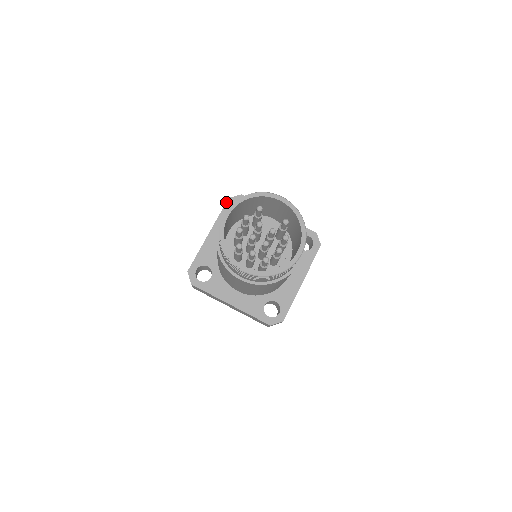
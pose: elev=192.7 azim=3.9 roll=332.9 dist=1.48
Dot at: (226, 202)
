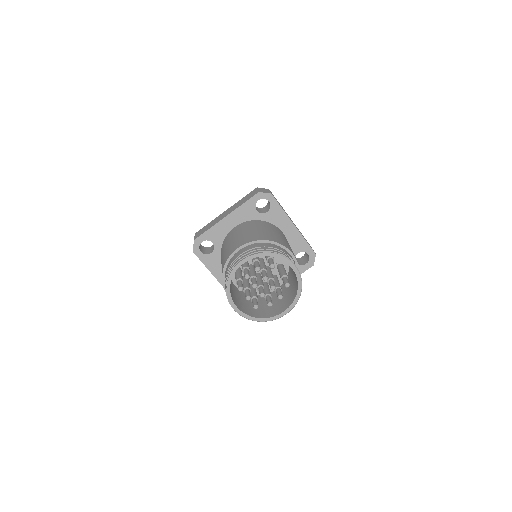
Dot at: (255, 195)
